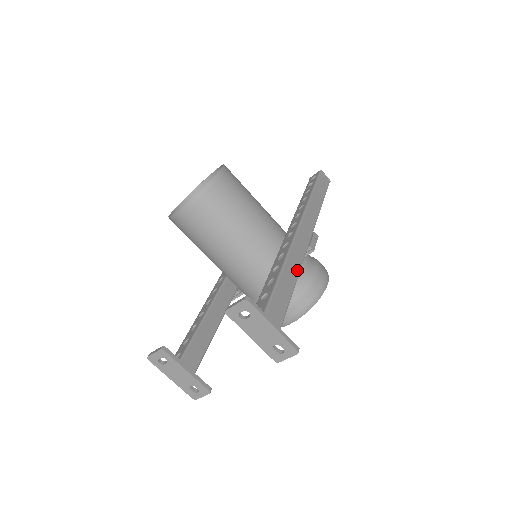
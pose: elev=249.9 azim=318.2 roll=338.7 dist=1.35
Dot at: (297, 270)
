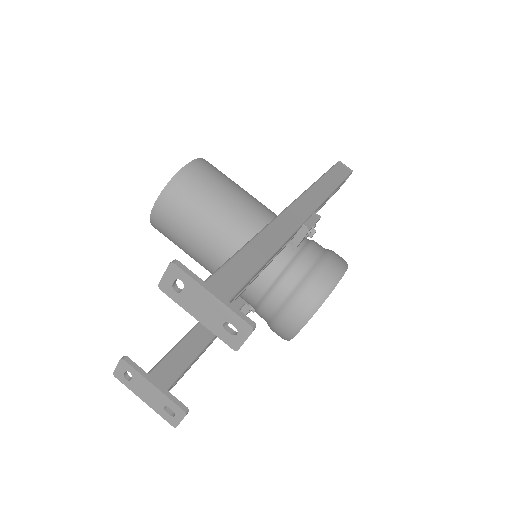
Dot at: (275, 245)
